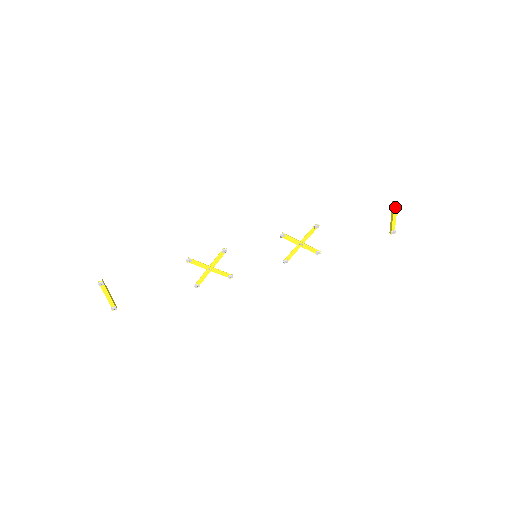
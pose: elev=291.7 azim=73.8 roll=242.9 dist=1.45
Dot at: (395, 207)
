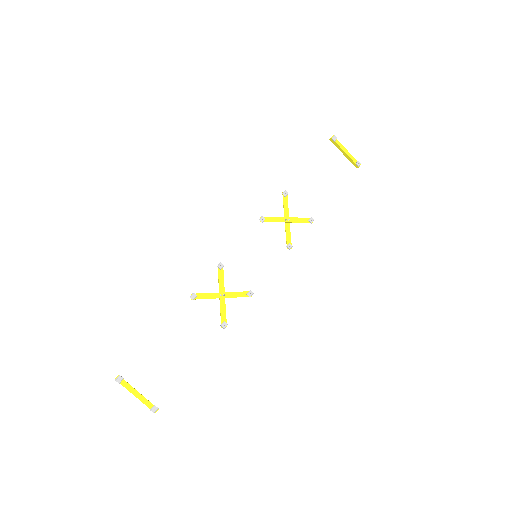
Dot at: (336, 141)
